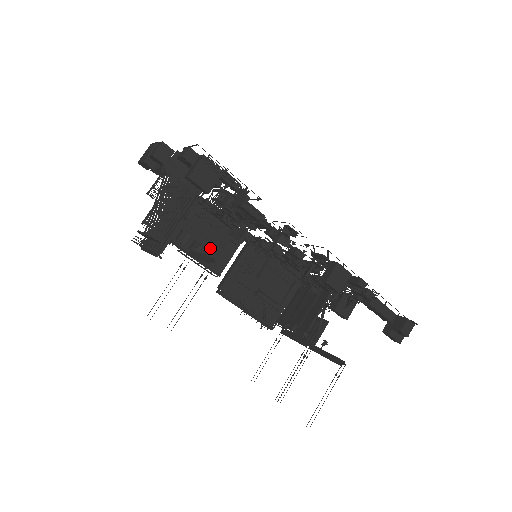
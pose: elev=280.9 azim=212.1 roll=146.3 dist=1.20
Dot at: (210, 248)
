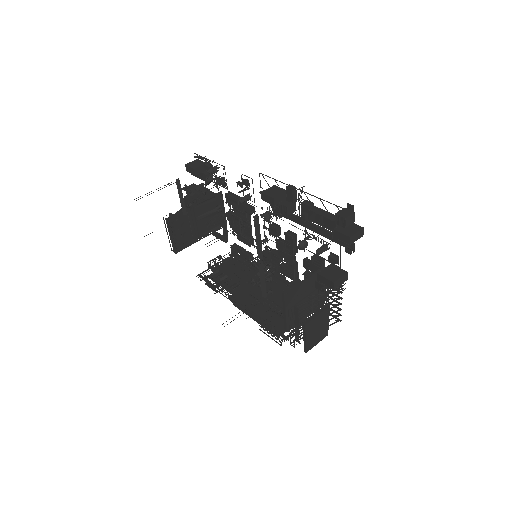
Dot at: (185, 187)
